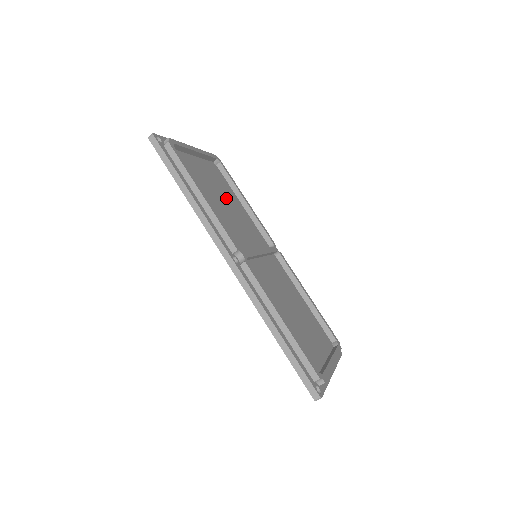
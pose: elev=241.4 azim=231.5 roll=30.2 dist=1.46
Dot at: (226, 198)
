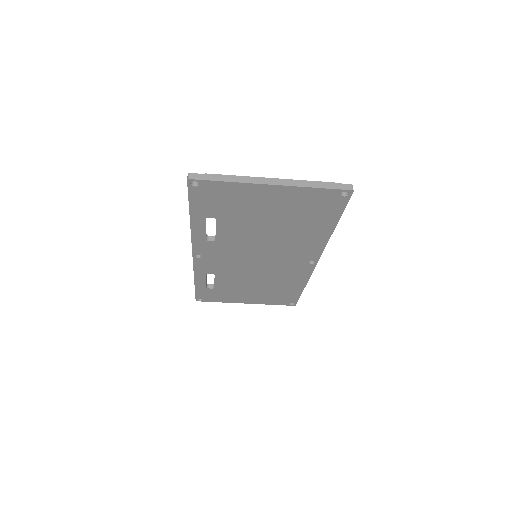
Dot at: occluded
